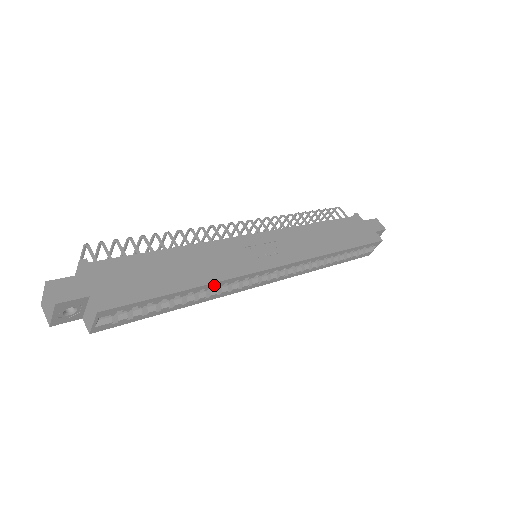
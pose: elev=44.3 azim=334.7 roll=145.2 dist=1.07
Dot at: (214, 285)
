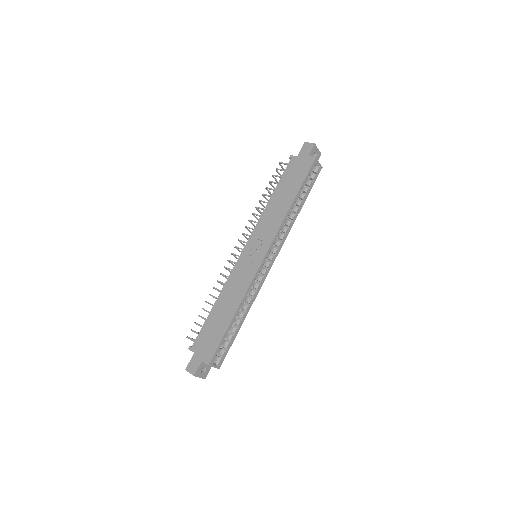
Dot at: (243, 302)
